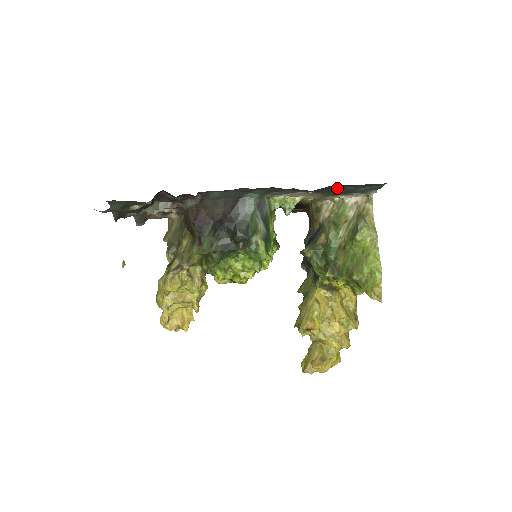
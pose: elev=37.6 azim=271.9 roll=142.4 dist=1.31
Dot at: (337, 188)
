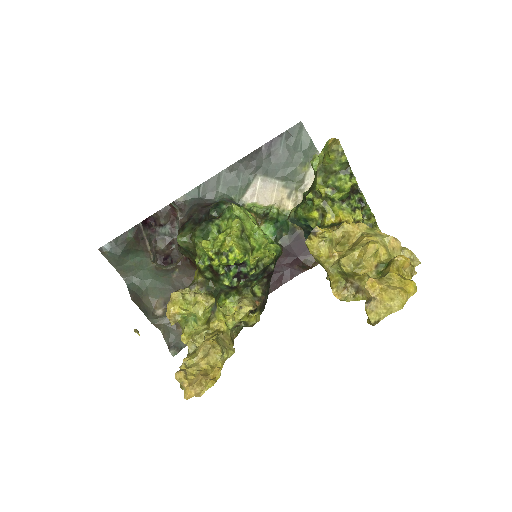
Dot at: (277, 154)
